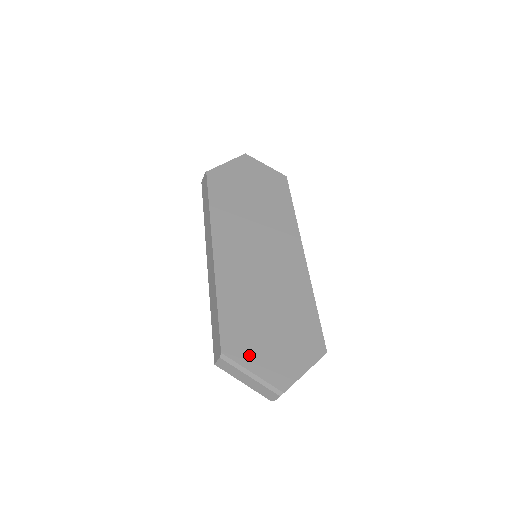
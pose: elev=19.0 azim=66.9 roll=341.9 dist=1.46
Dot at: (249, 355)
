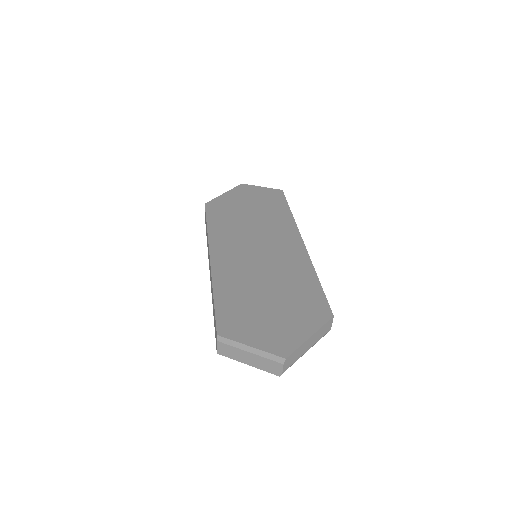
Dot at: (246, 332)
